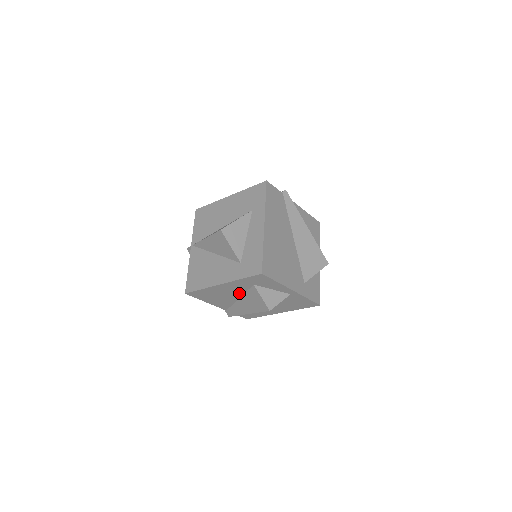
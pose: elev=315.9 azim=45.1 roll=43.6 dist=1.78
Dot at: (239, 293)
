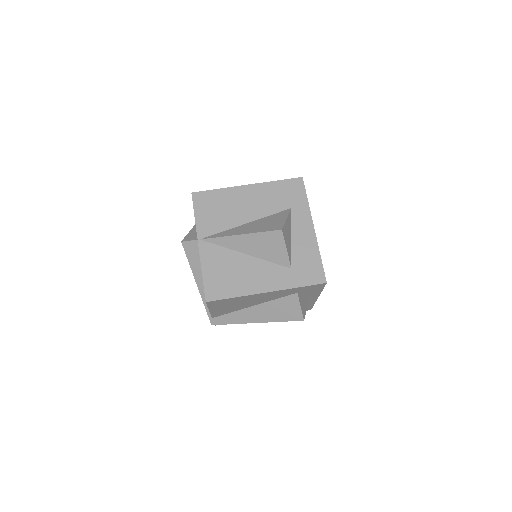
Dot at: (264, 301)
